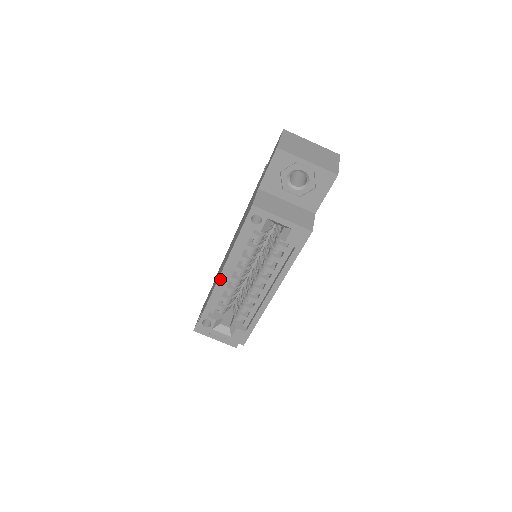
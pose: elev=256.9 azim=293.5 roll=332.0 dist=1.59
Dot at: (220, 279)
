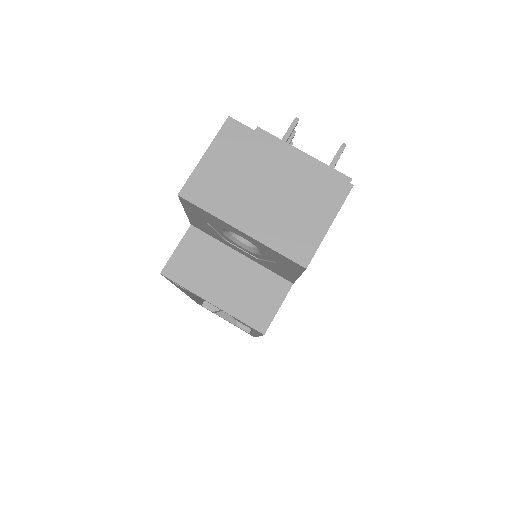
Dot at: occluded
